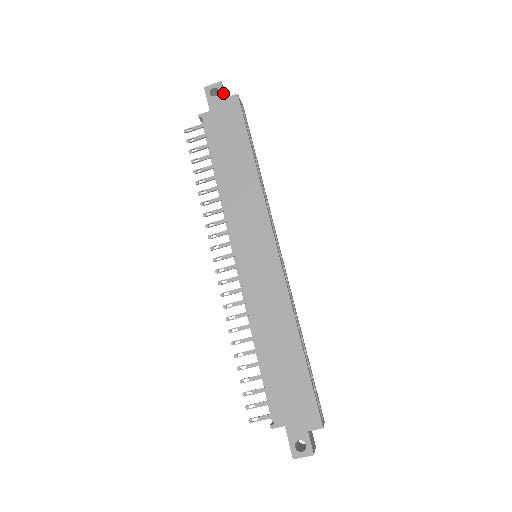
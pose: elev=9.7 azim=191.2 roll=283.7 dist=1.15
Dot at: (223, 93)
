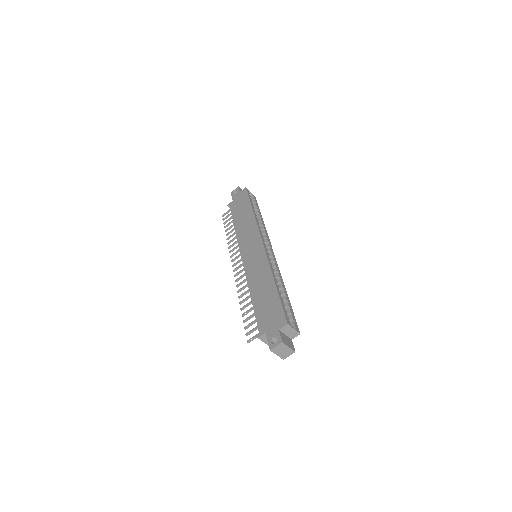
Dot at: (239, 190)
